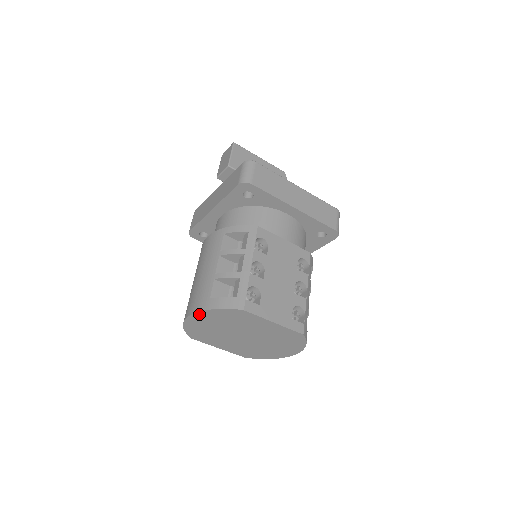
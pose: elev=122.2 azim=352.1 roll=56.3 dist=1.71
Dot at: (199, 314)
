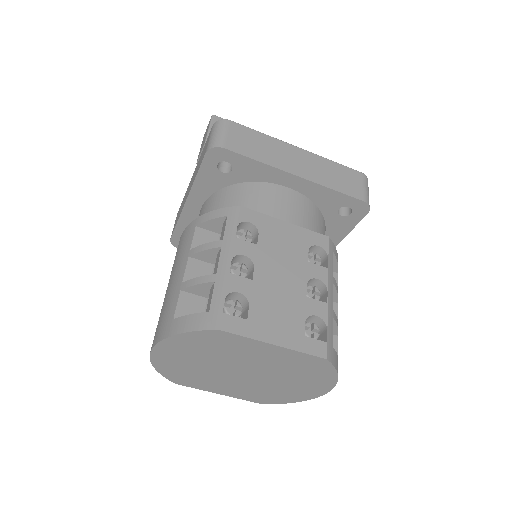
Dot at: (162, 345)
